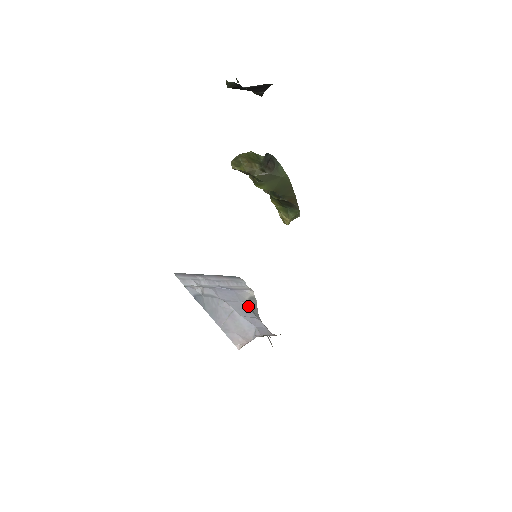
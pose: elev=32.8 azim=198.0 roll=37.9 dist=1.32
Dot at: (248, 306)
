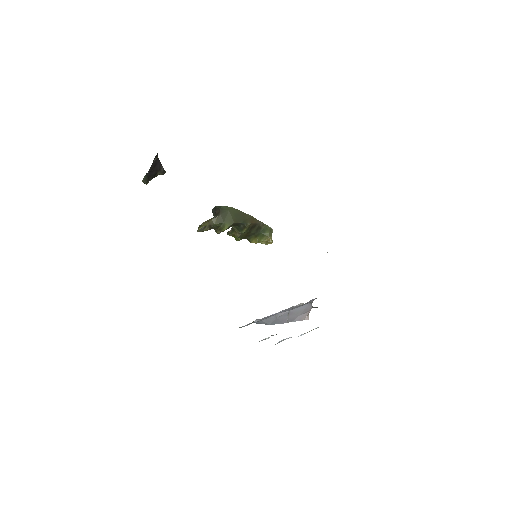
Dot at: (300, 305)
